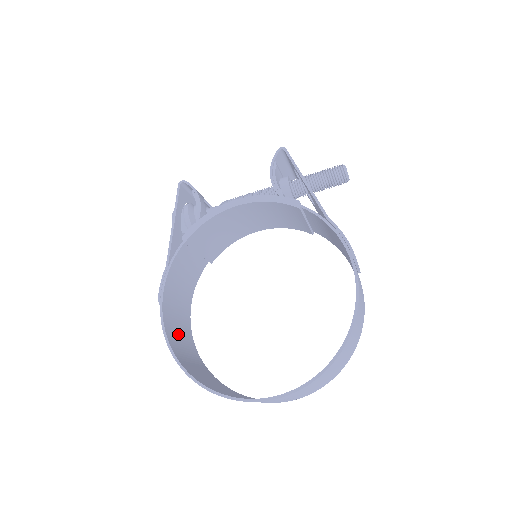
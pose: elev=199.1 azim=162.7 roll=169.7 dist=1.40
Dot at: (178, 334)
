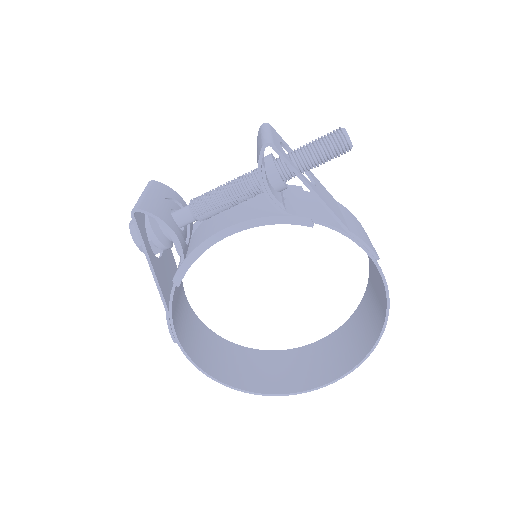
Dot at: (198, 344)
